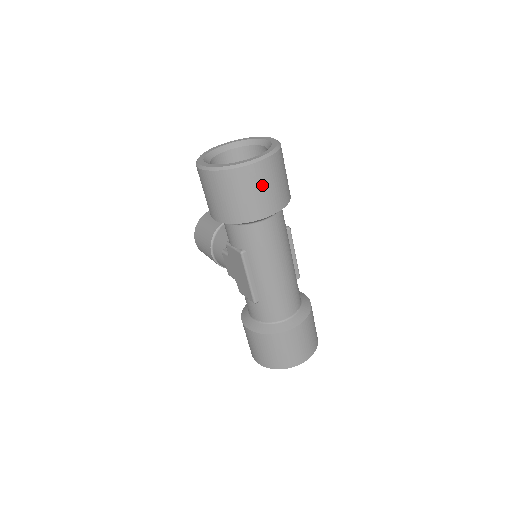
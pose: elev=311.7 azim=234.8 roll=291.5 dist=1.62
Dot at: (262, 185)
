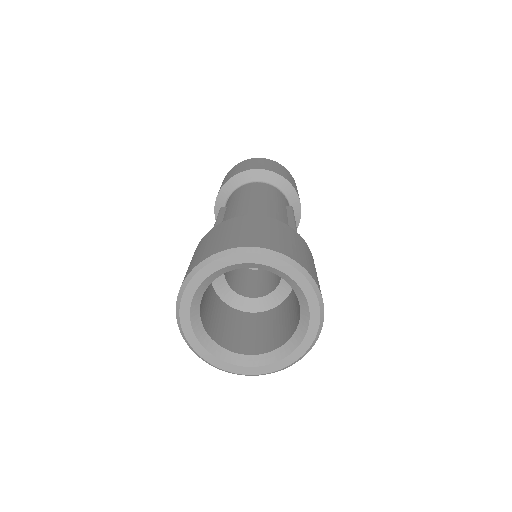
Dot at: (253, 163)
